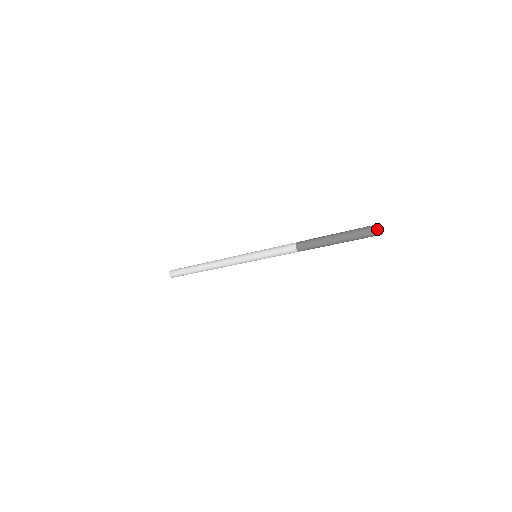
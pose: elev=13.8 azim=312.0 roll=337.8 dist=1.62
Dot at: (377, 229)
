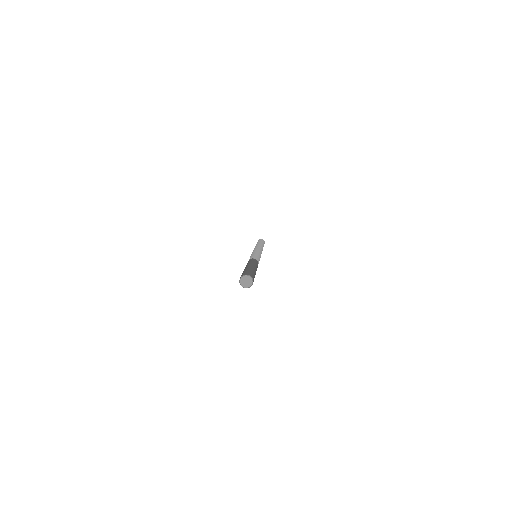
Dot at: (239, 282)
